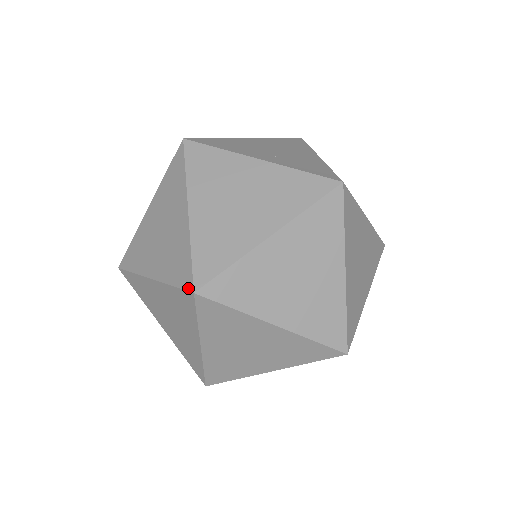
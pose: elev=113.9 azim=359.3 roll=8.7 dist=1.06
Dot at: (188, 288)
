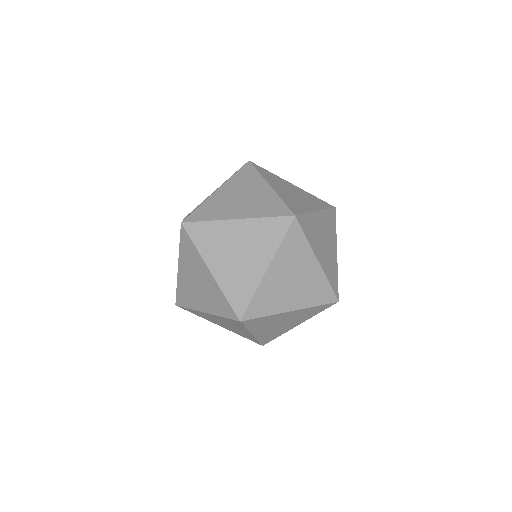
Dot at: (288, 214)
